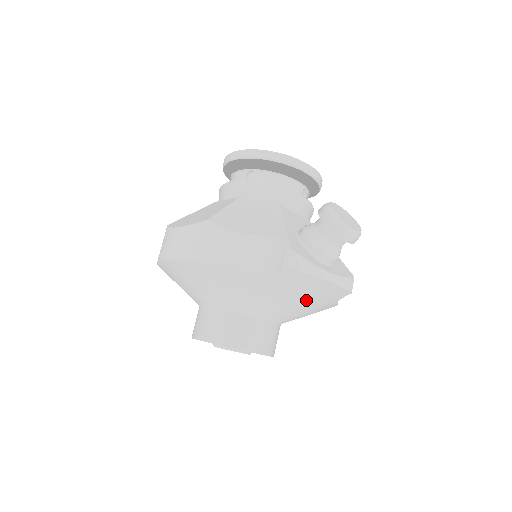
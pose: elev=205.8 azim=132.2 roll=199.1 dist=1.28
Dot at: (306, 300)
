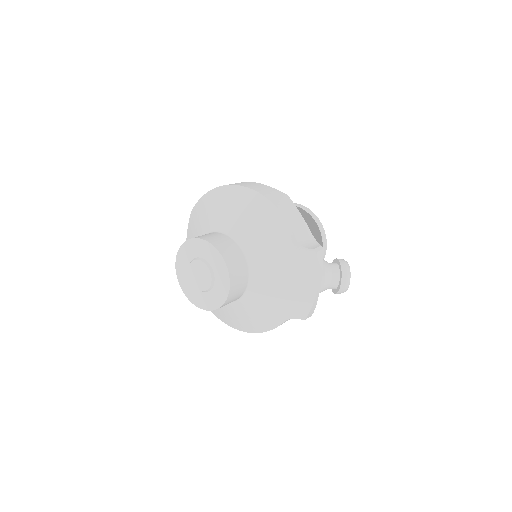
Dot at: (287, 290)
